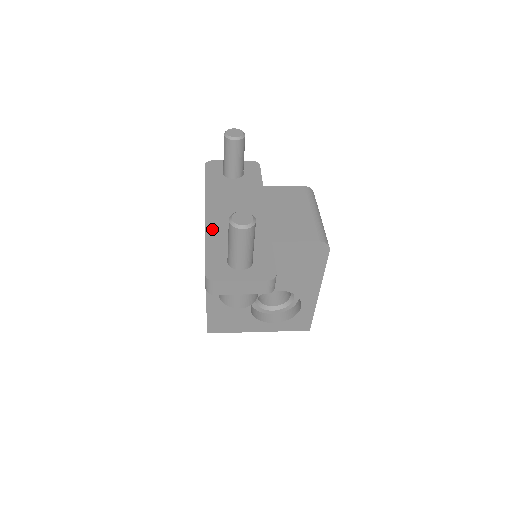
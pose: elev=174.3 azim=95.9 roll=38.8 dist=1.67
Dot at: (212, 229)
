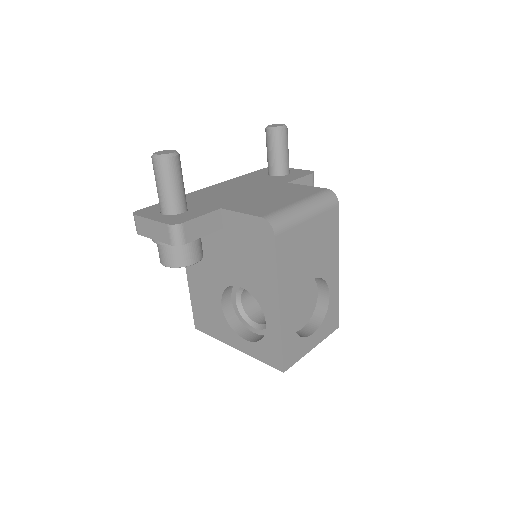
Dot at: (194, 194)
